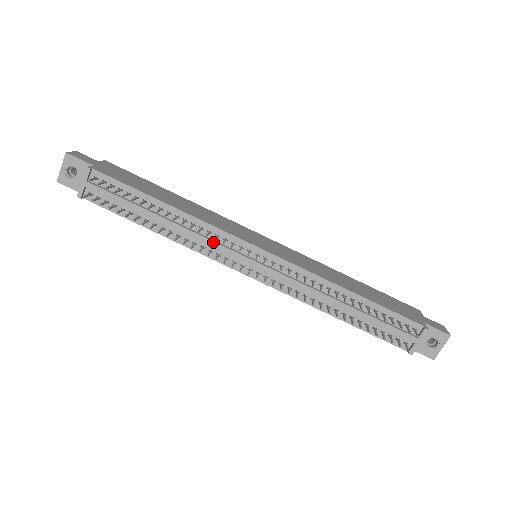
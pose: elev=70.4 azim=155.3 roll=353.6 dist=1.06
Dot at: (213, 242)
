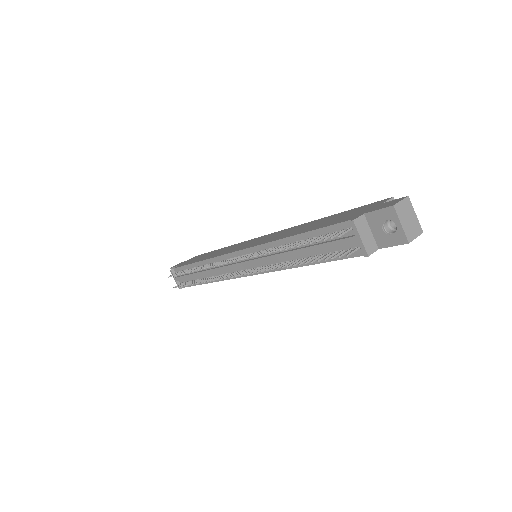
Dot at: (220, 268)
